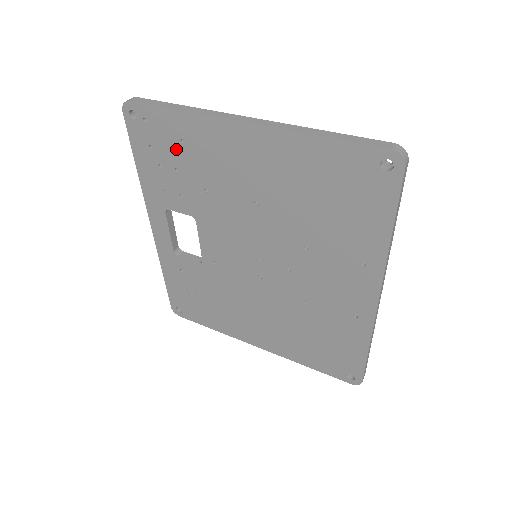
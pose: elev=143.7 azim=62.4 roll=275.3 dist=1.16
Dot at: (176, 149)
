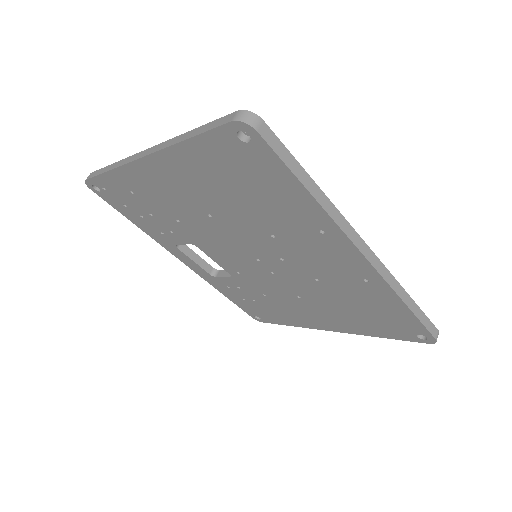
Dot at: (135, 200)
